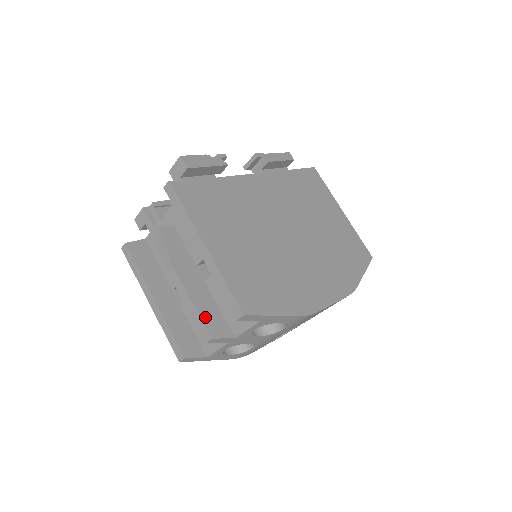
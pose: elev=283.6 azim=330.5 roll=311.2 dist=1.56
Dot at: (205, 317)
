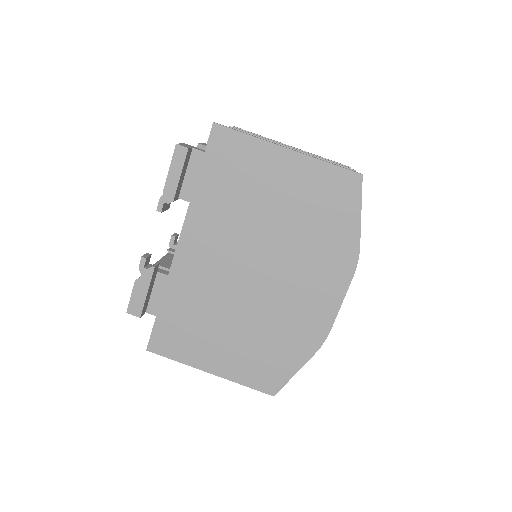
Dot at: occluded
